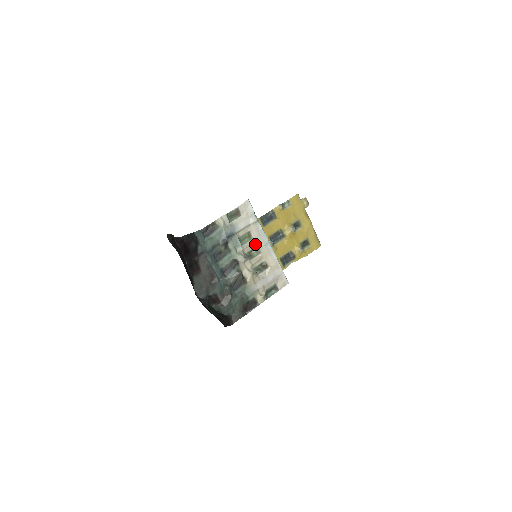
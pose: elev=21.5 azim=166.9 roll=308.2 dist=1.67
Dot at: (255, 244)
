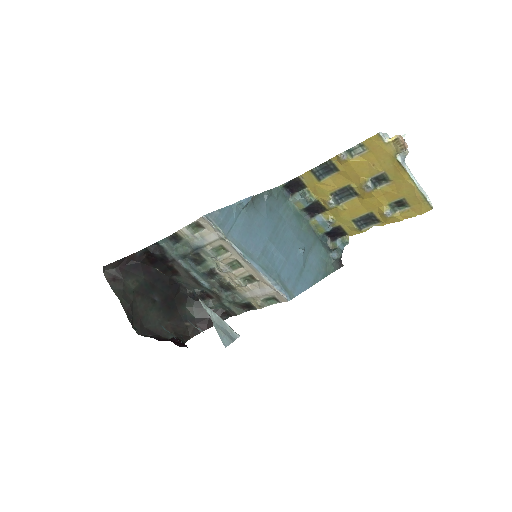
Dot at: (233, 257)
